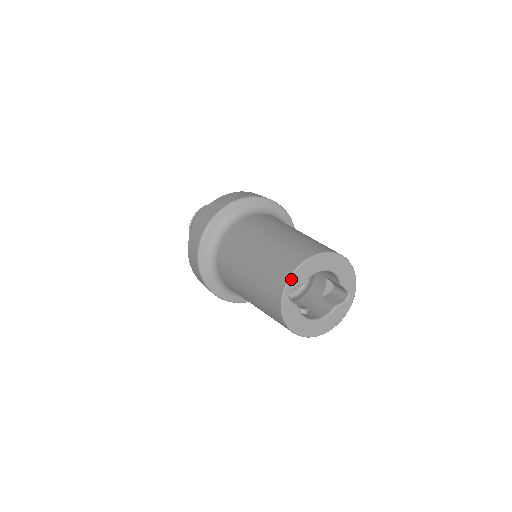
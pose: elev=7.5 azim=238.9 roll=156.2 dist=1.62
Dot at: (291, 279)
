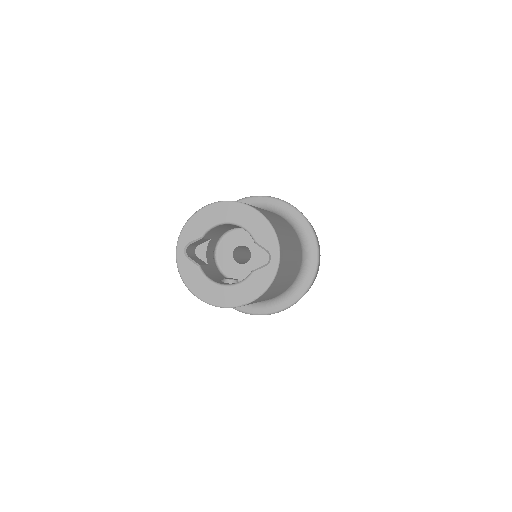
Dot at: (183, 231)
